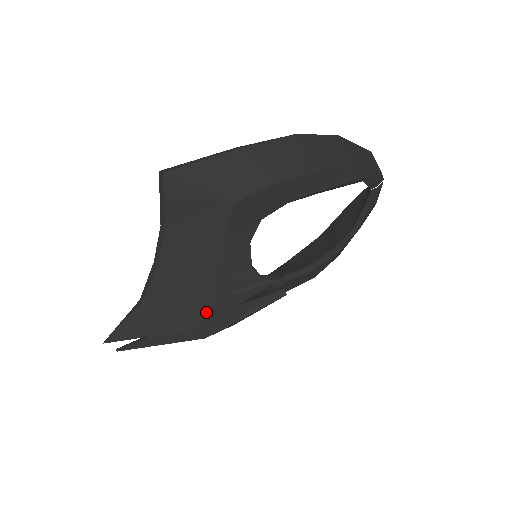
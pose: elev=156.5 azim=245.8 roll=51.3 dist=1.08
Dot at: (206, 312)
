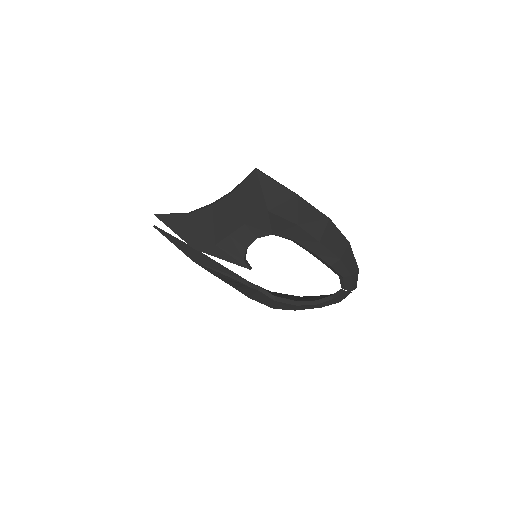
Dot at: (206, 246)
